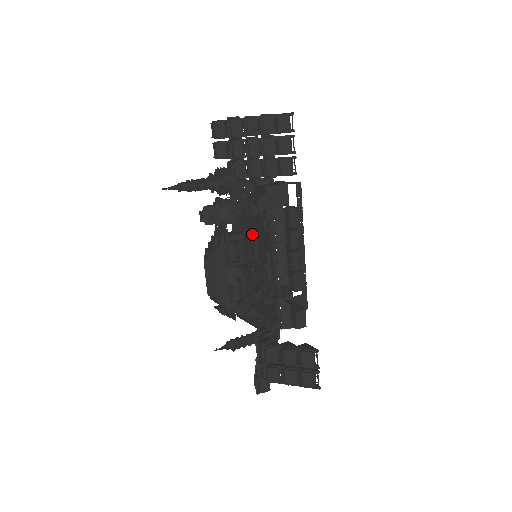
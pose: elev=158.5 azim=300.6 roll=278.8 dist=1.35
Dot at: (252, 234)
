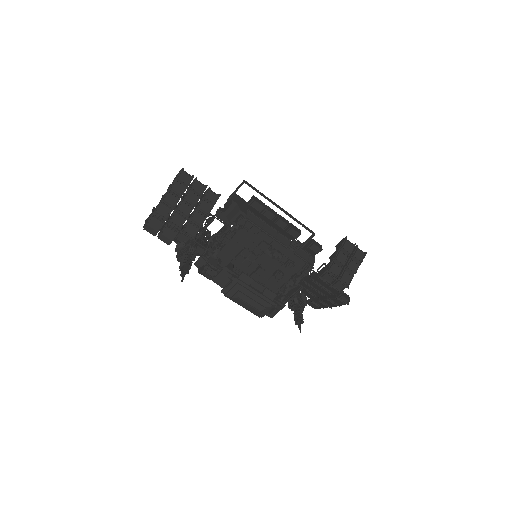
Dot at: (239, 251)
